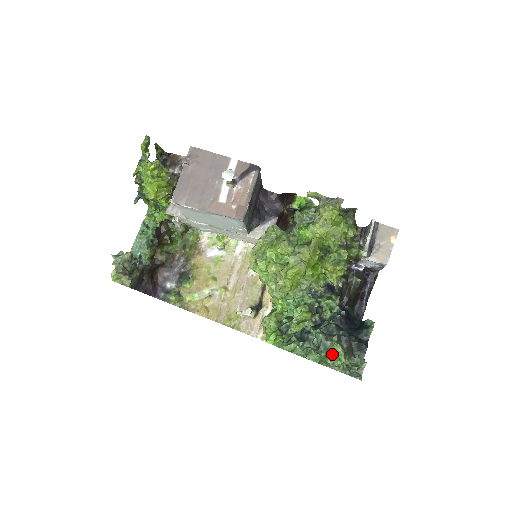
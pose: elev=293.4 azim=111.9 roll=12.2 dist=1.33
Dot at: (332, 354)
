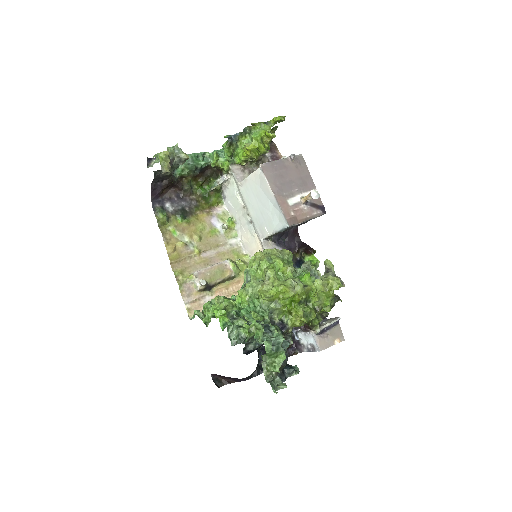
Dot at: (275, 358)
